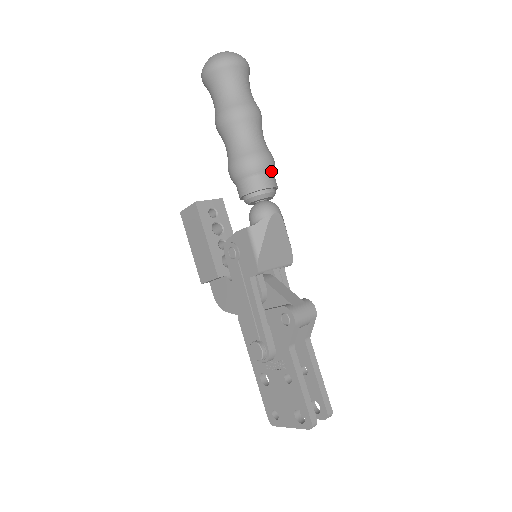
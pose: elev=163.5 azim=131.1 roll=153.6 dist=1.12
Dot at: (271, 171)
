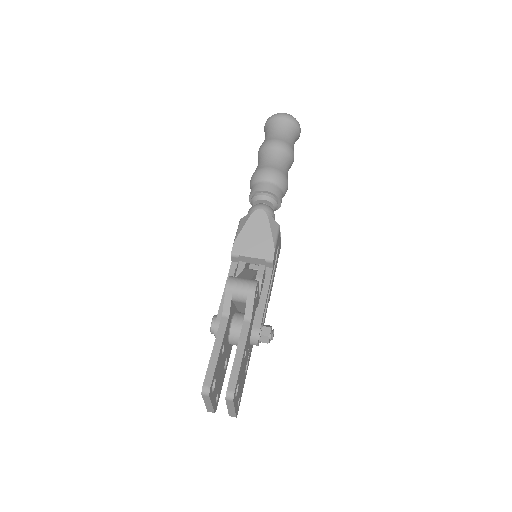
Dot at: (272, 181)
